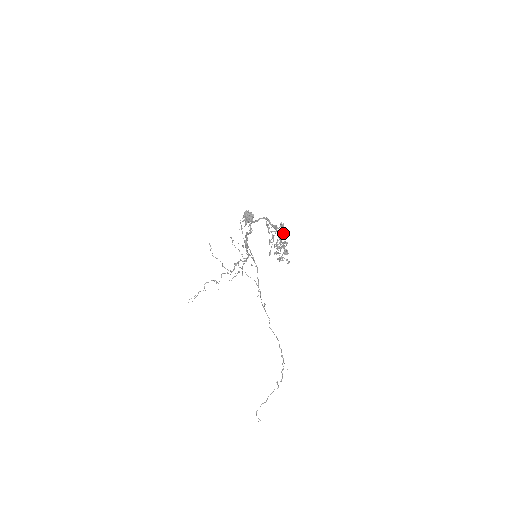
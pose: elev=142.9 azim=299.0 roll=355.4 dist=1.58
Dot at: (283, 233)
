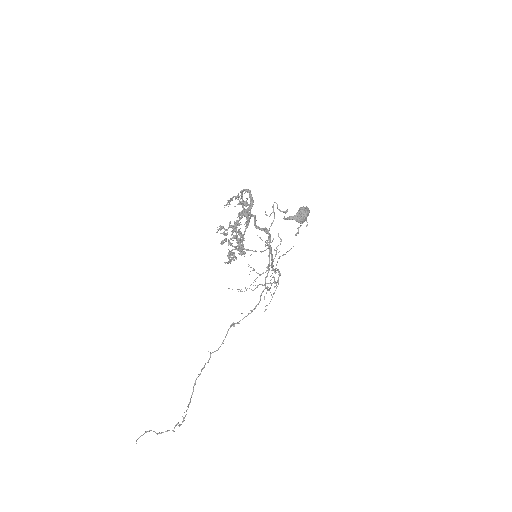
Dot at: (239, 215)
